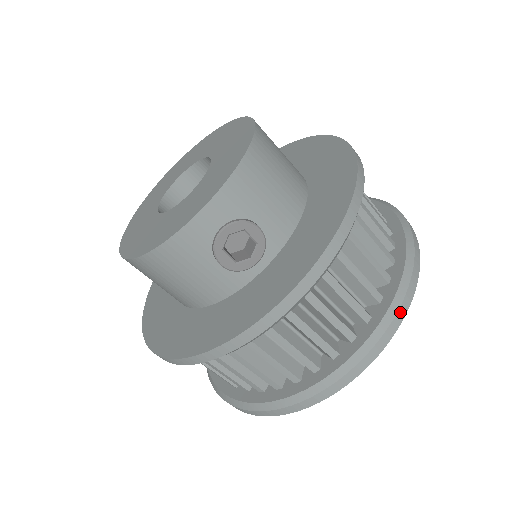
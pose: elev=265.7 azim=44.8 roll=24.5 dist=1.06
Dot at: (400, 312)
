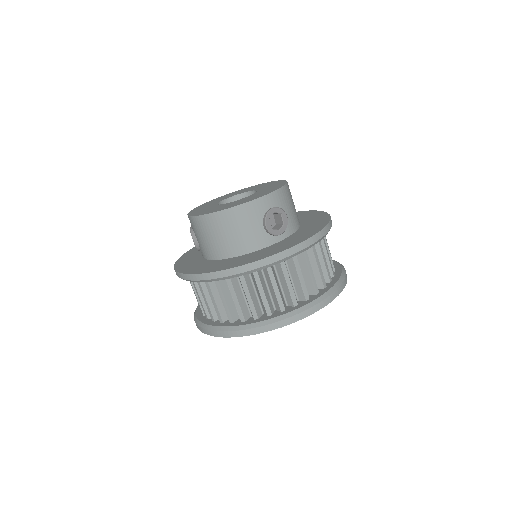
Dot at: (341, 287)
